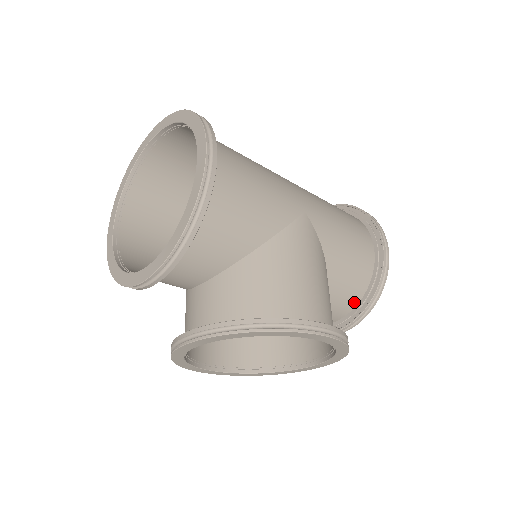
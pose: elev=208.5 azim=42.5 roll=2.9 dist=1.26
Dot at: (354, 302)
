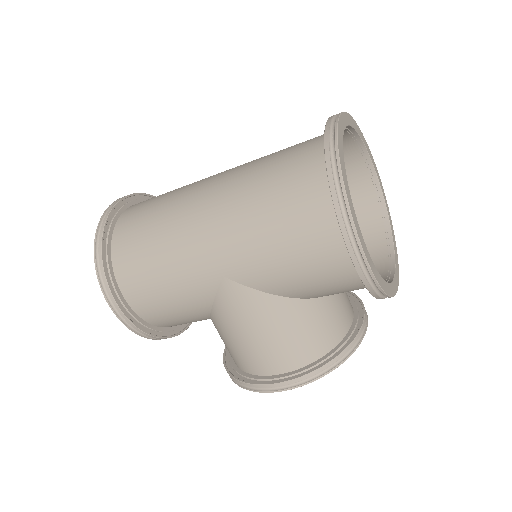
Dot at: occluded
